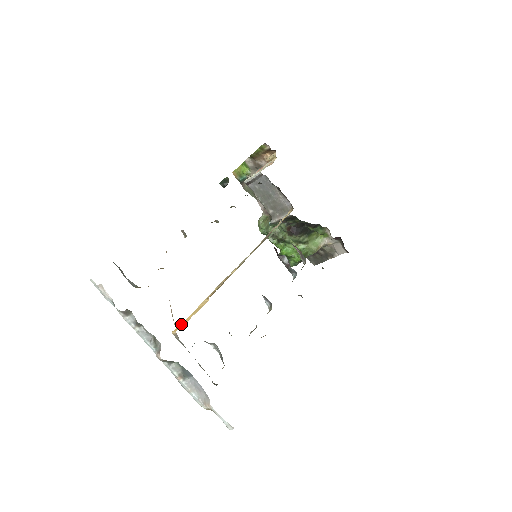
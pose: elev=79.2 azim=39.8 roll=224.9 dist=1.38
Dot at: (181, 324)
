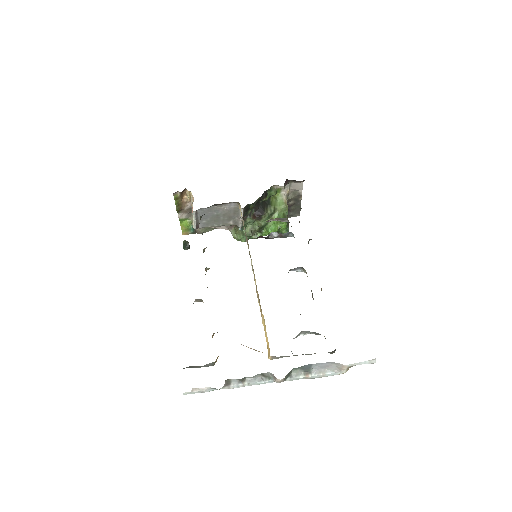
Dot at: (267, 348)
